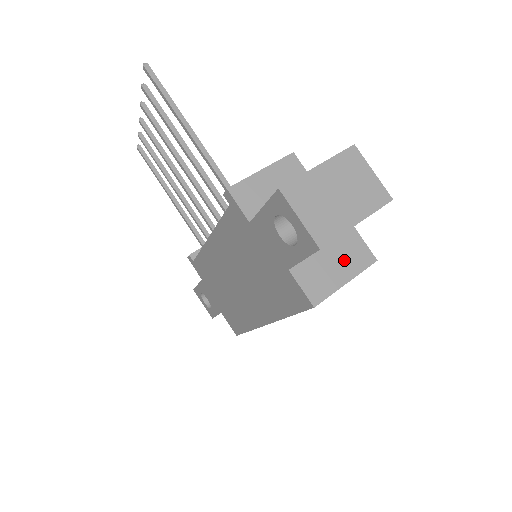
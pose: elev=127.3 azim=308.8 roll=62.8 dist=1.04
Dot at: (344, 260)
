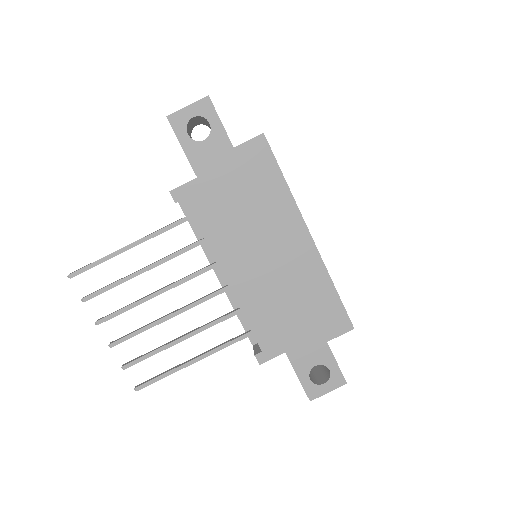
Dot at: occluded
